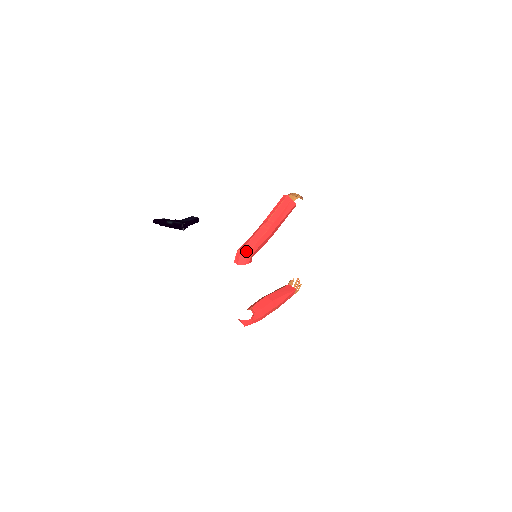
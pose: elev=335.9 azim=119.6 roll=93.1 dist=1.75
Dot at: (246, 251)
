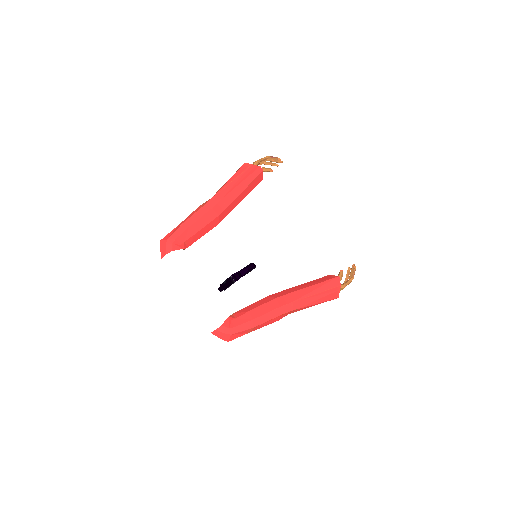
Dot at: (165, 239)
